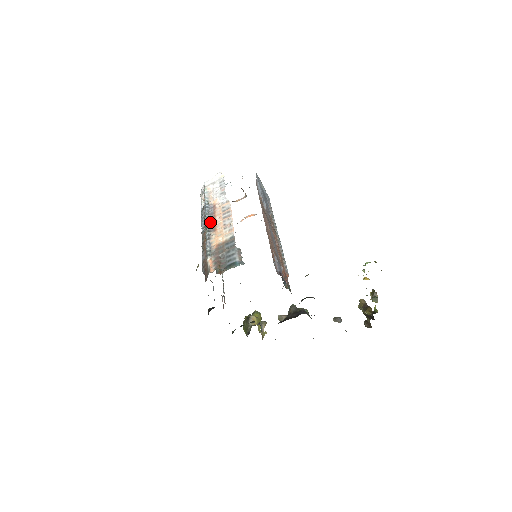
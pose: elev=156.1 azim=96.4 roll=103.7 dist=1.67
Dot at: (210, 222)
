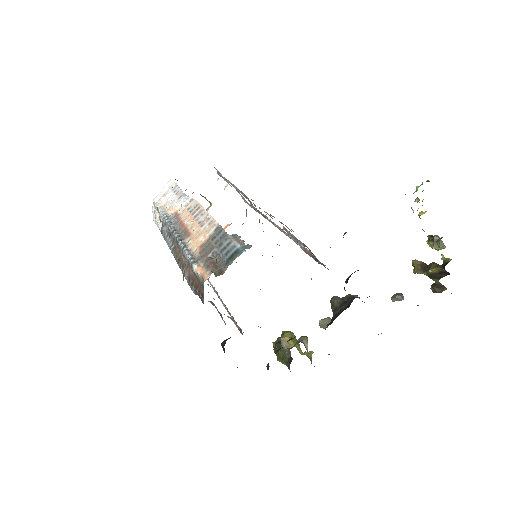
Dot at: (178, 231)
